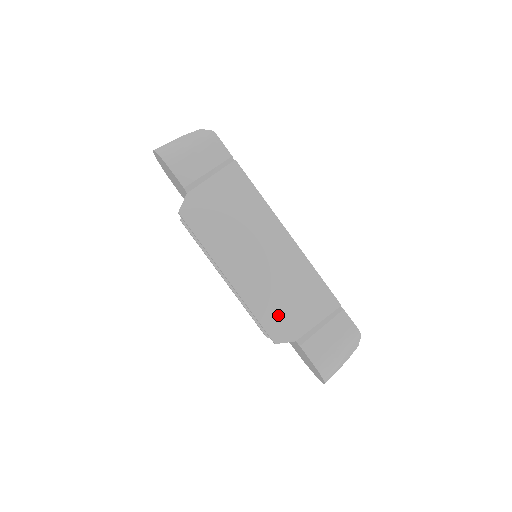
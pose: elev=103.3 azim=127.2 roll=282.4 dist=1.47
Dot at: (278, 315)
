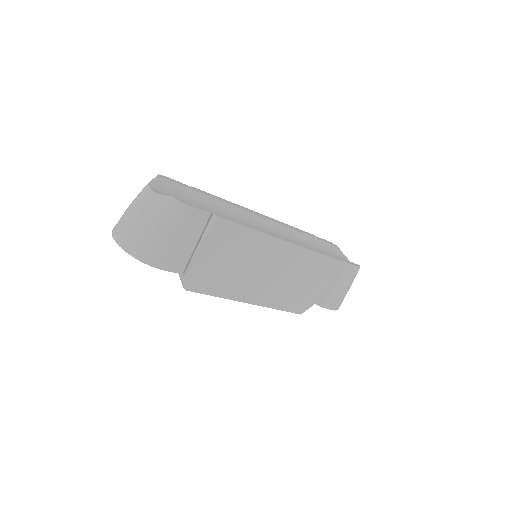
Dot at: (298, 298)
